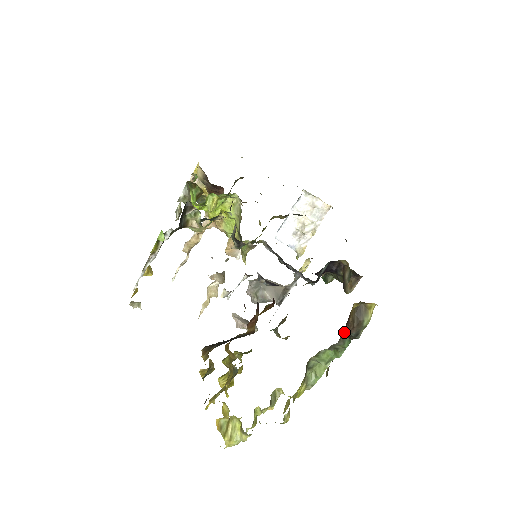
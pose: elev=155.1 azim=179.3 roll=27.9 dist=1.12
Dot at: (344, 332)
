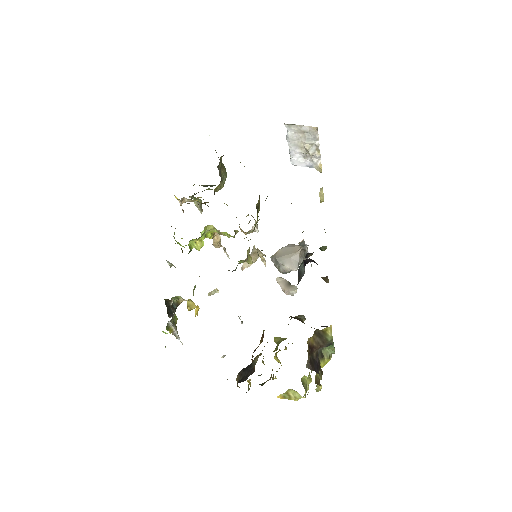
Dot at: (316, 351)
